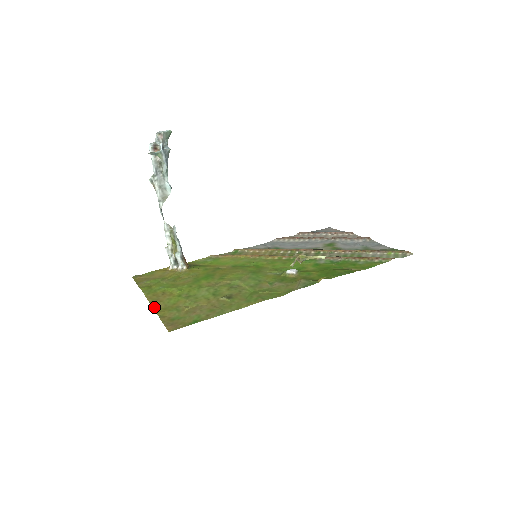
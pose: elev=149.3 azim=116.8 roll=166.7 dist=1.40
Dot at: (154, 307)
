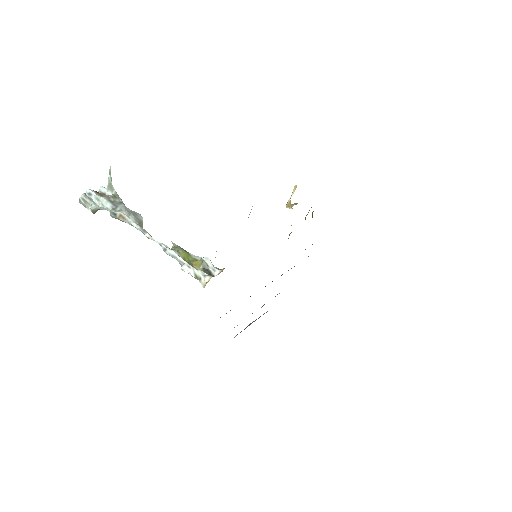
Dot at: occluded
